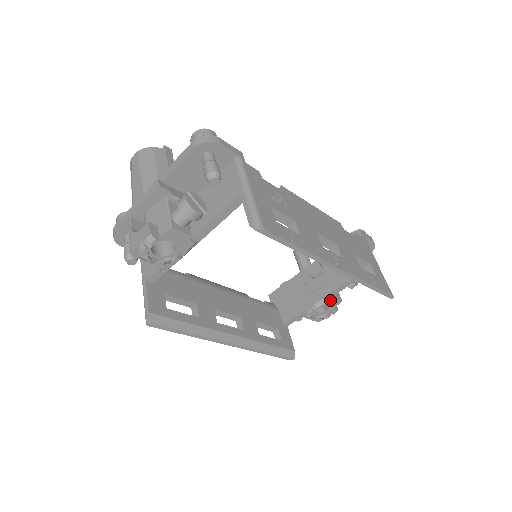
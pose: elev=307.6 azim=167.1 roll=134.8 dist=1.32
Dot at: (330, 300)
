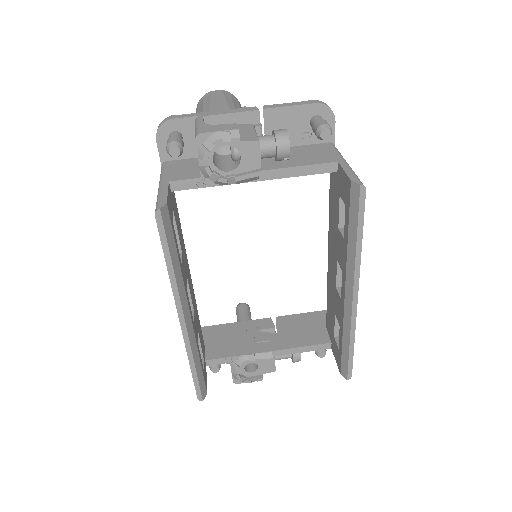
Dot at: (273, 358)
